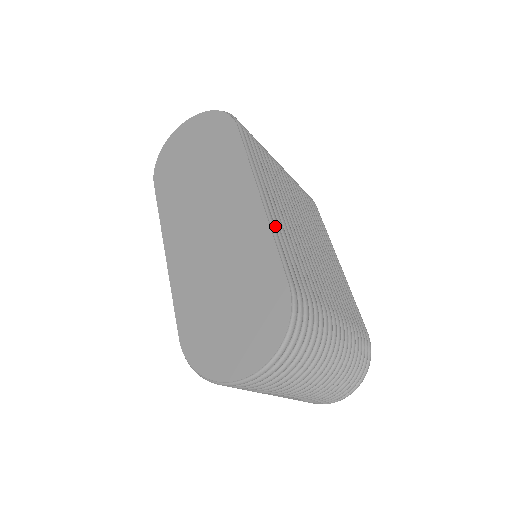
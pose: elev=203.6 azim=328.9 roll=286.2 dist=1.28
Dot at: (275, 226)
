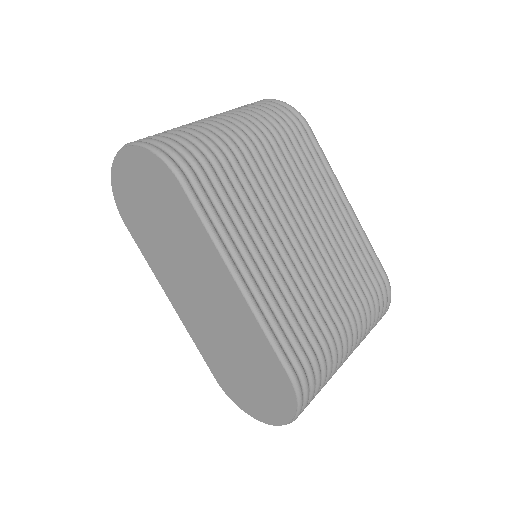
Dot at: (261, 305)
